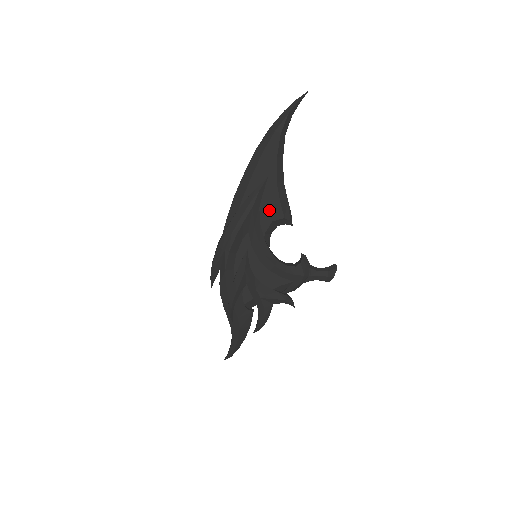
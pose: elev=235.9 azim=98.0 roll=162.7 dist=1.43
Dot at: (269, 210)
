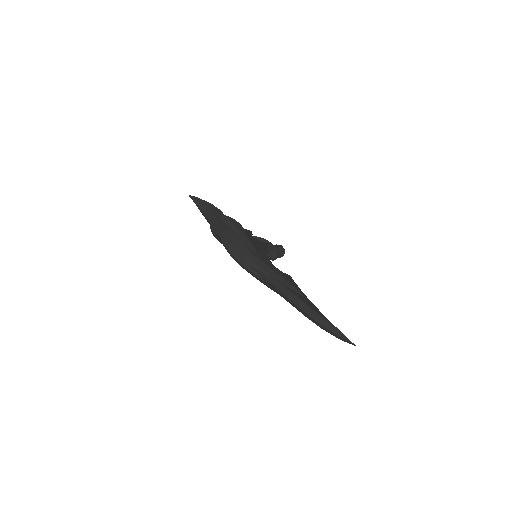
Dot at: occluded
